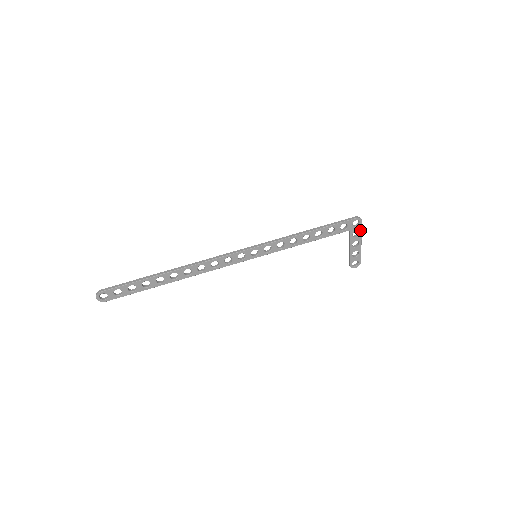
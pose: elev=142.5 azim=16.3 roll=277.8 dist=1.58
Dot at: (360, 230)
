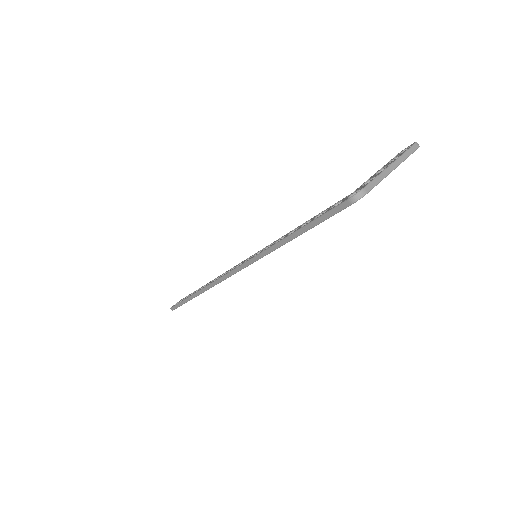
Dot at: (375, 185)
